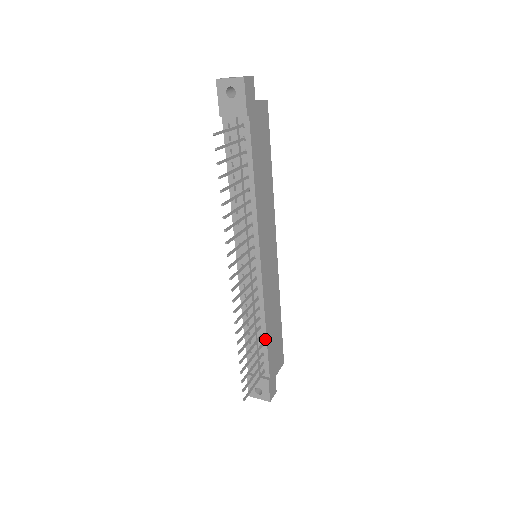
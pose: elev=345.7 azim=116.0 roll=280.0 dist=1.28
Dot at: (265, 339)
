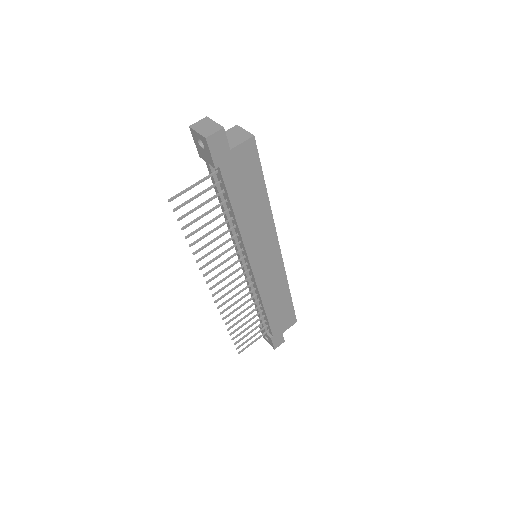
Dot at: (265, 314)
